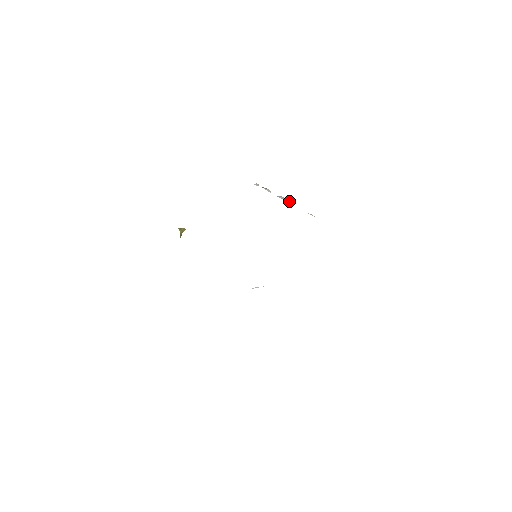
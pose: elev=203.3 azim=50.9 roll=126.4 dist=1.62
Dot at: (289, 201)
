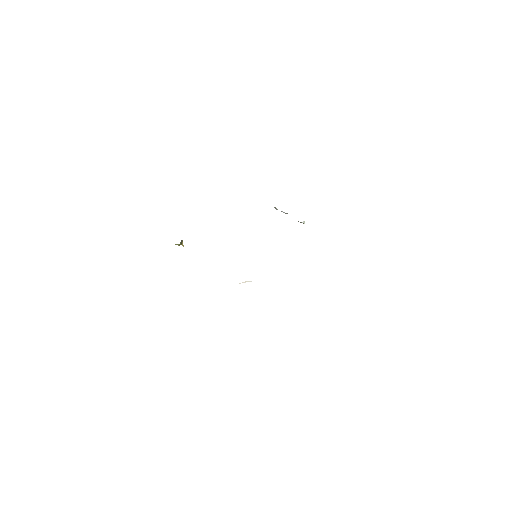
Dot at: occluded
